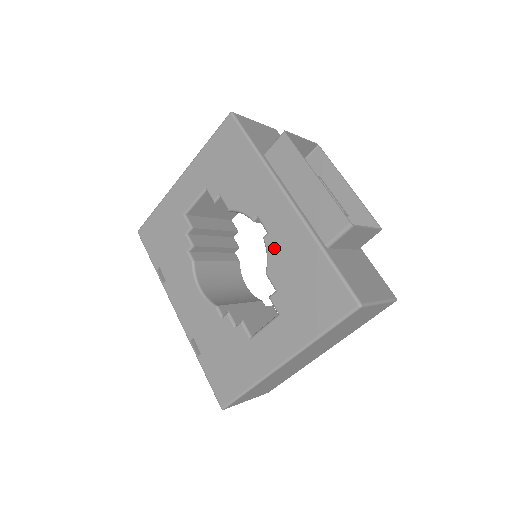
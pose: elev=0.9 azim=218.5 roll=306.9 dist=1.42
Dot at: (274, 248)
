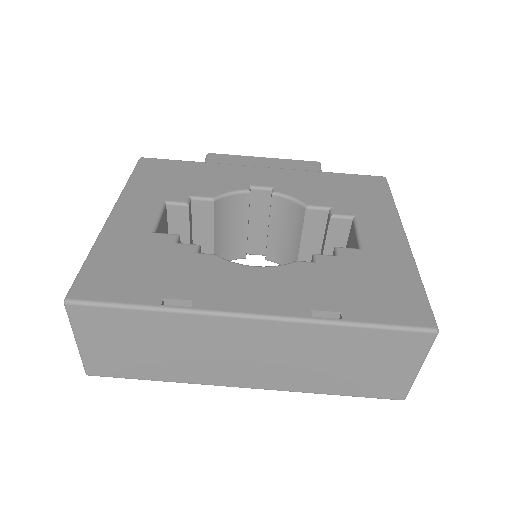
Dot at: (292, 190)
